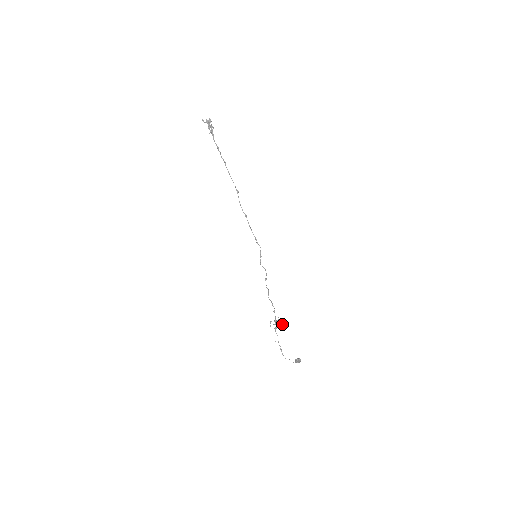
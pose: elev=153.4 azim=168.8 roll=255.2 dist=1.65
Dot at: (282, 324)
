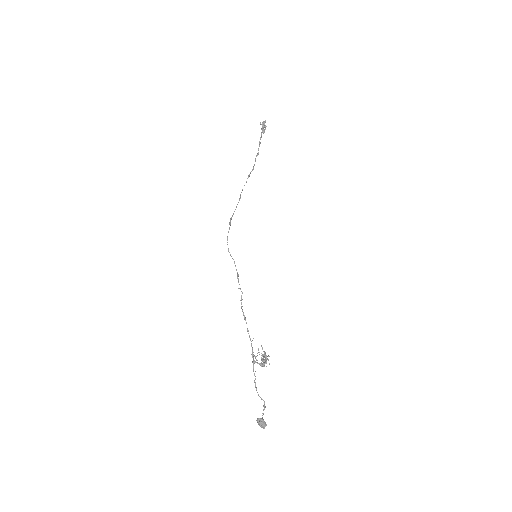
Dot at: (262, 358)
